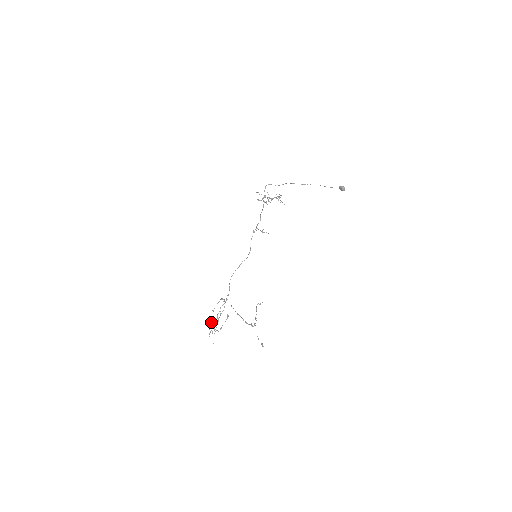
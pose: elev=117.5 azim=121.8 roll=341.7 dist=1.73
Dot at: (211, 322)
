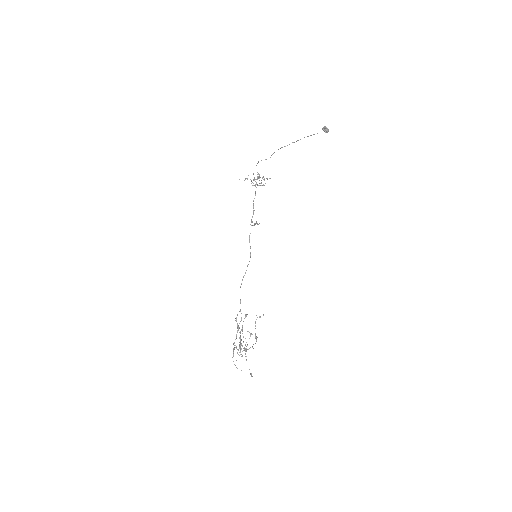
Dot at: (240, 344)
